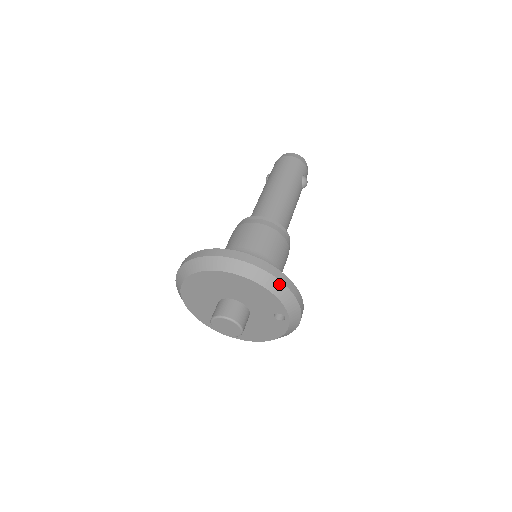
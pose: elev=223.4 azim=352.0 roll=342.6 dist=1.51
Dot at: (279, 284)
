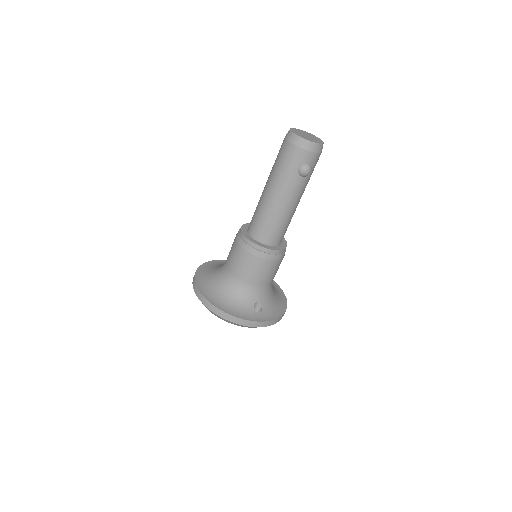
Dot at: (226, 320)
